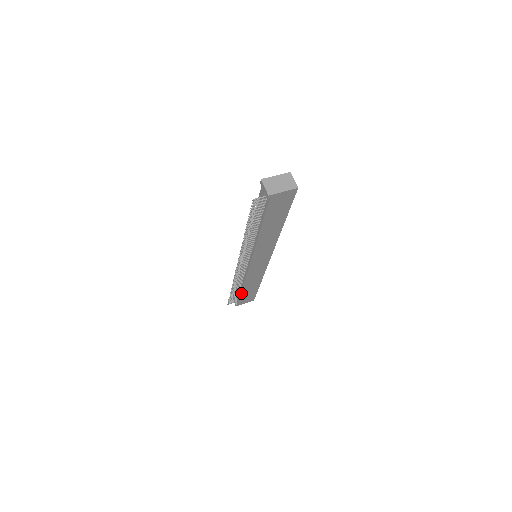
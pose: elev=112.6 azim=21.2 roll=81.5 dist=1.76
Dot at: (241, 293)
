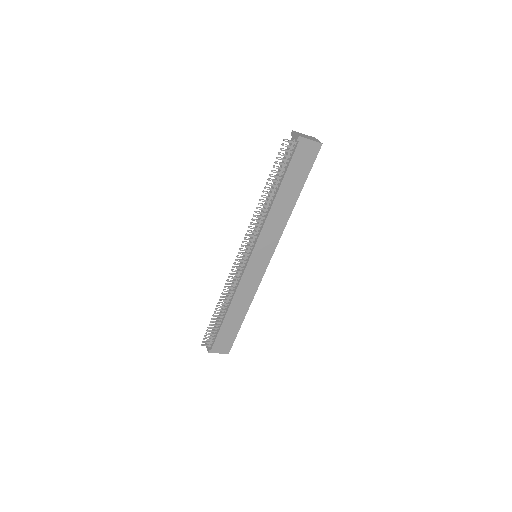
Dot at: (223, 322)
